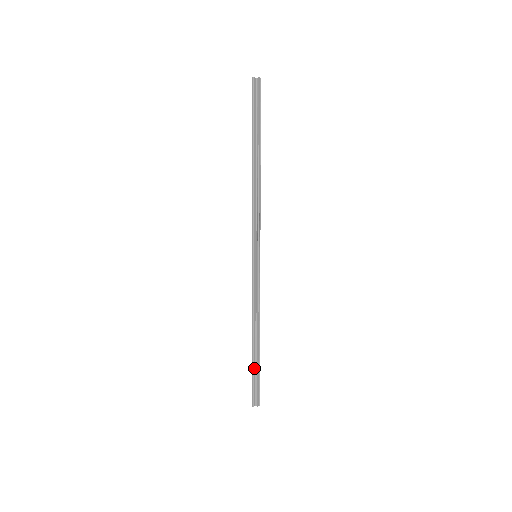
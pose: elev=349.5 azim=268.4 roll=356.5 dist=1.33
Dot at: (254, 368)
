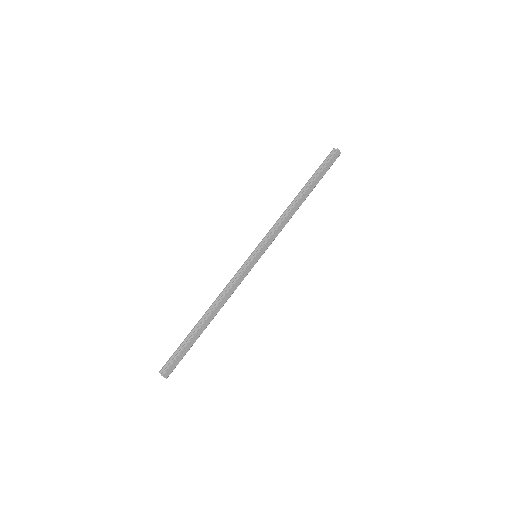
Dot at: (186, 339)
